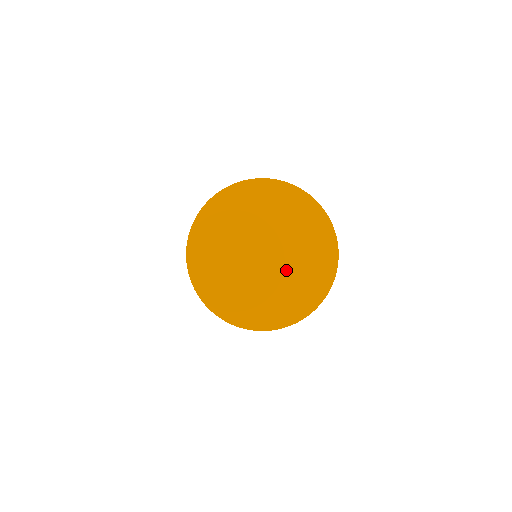
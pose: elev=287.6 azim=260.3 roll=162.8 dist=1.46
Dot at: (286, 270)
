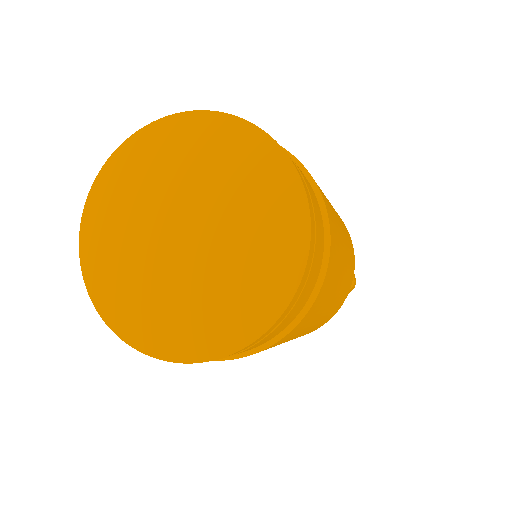
Dot at: (228, 231)
